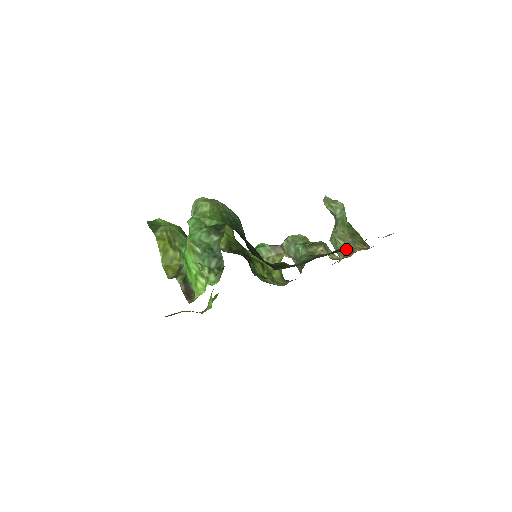
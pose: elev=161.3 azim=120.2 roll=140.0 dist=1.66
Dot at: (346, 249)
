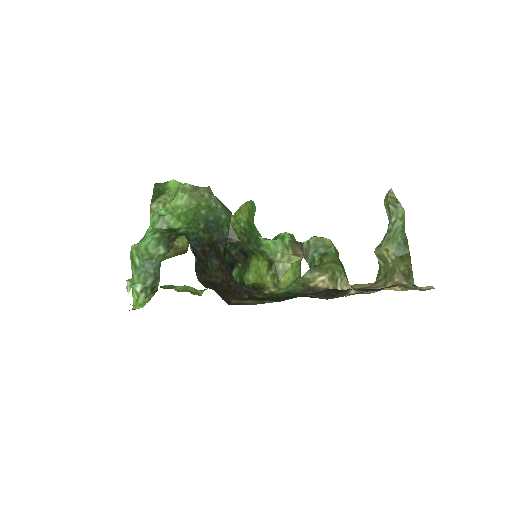
Dot at: (382, 274)
